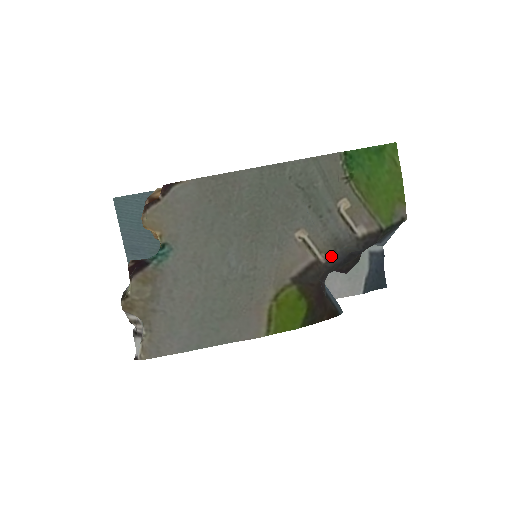
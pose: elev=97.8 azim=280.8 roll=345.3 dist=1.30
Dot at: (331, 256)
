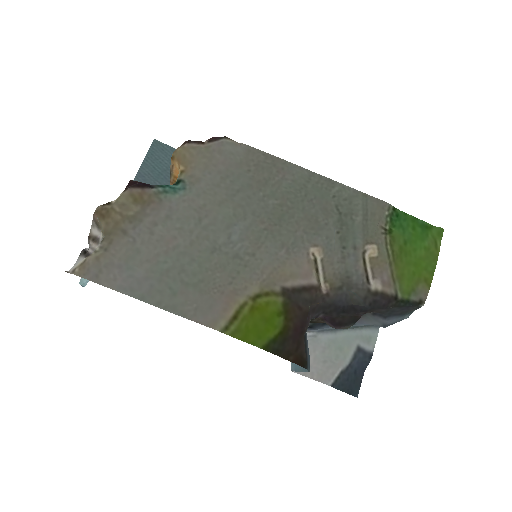
Dot at: (335, 290)
